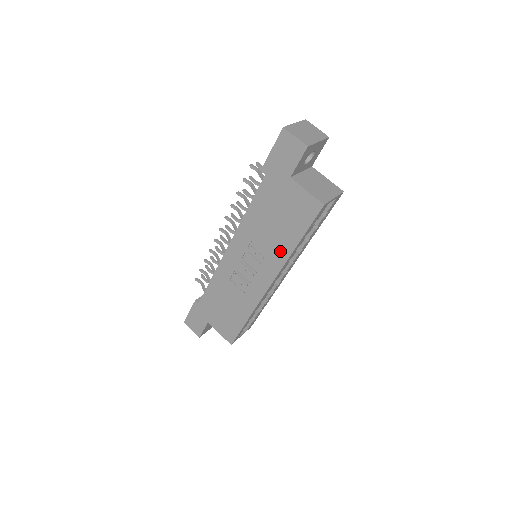
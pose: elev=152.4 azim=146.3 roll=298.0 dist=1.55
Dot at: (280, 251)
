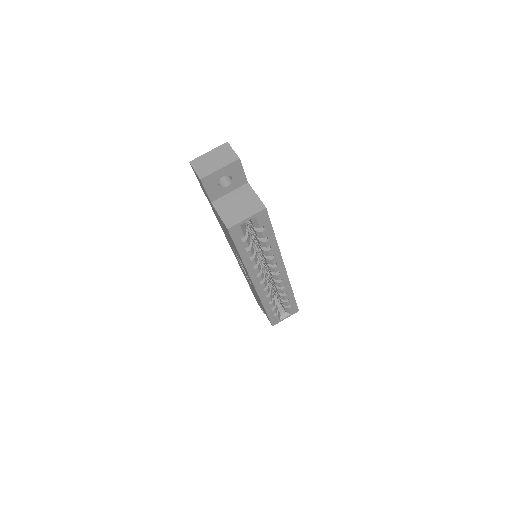
Dot at: occluded
